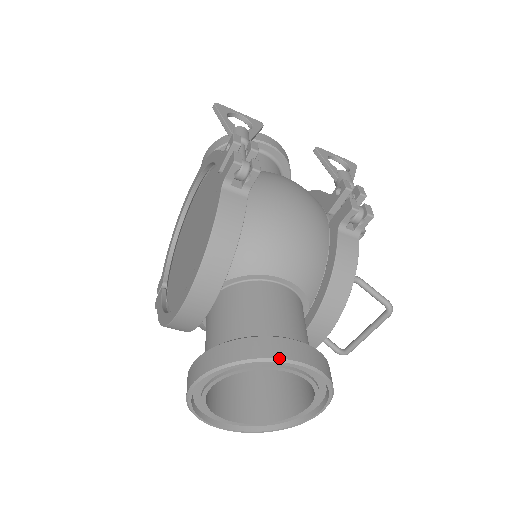
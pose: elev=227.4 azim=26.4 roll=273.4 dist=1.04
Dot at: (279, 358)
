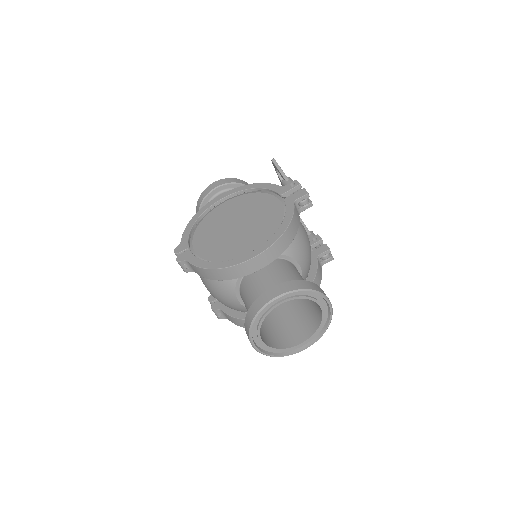
Dot at: (327, 297)
